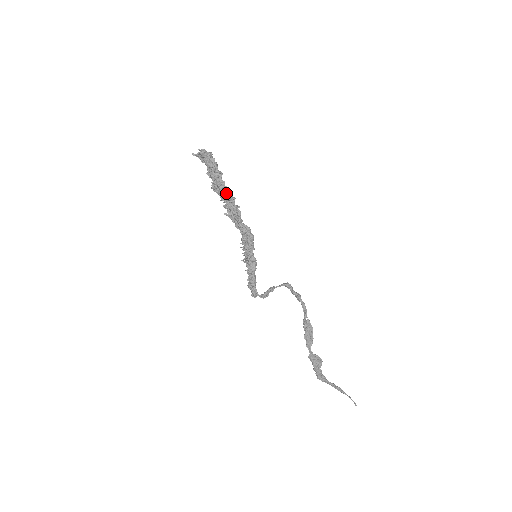
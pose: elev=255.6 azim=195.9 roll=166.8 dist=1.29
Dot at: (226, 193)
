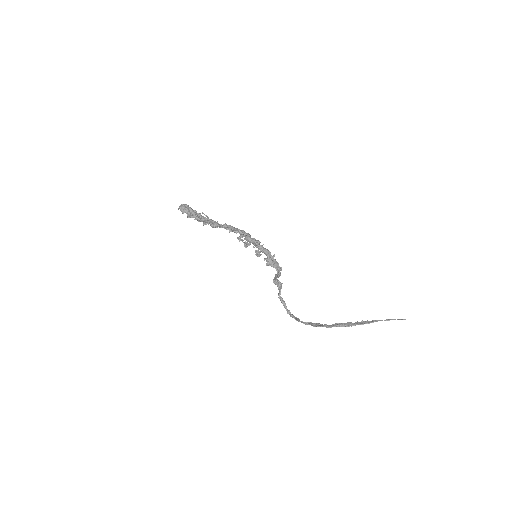
Dot at: occluded
